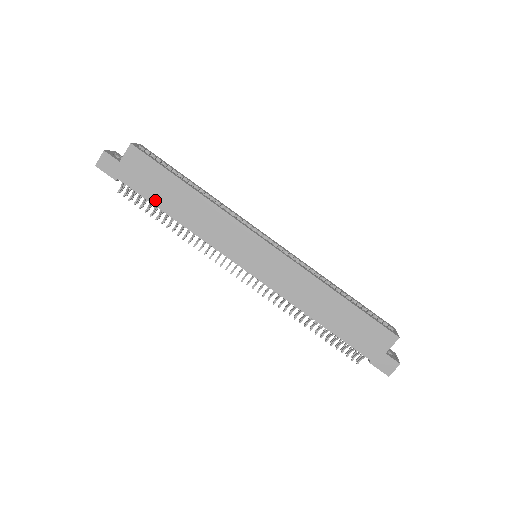
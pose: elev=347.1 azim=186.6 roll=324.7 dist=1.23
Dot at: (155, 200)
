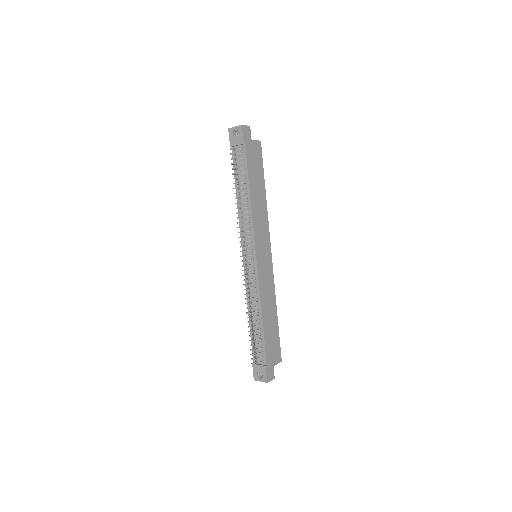
Dot at: (250, 175)
